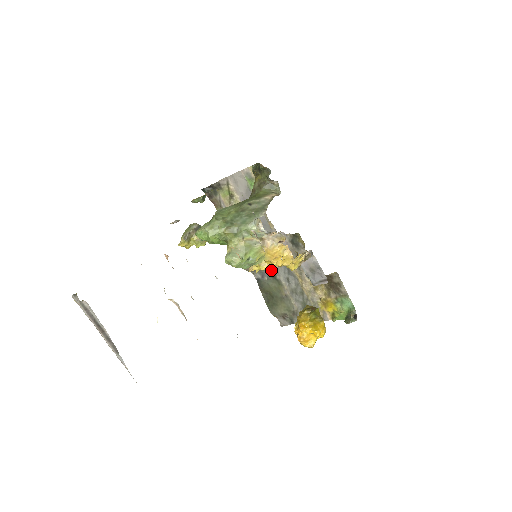
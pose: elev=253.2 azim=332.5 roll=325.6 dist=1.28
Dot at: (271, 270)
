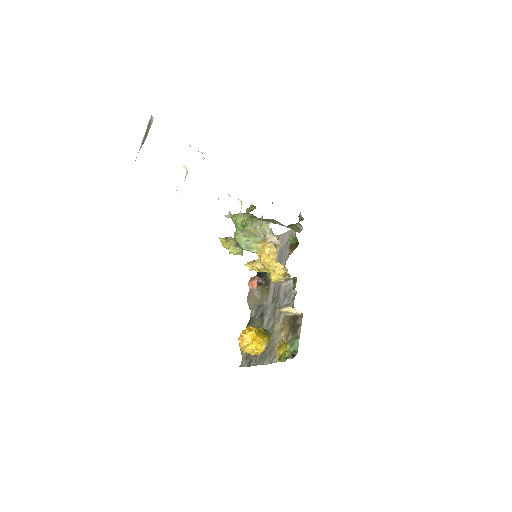
Dot at: (264, 310)
